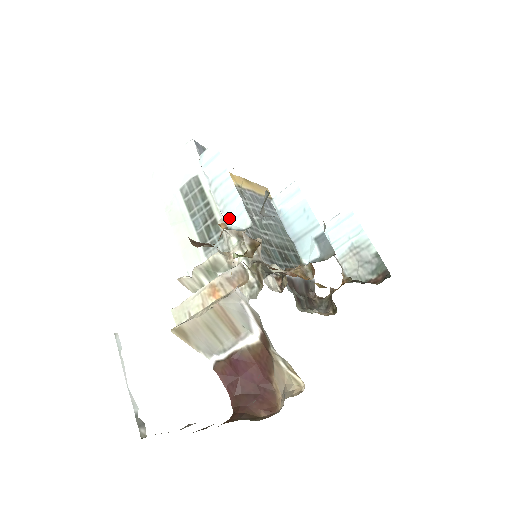
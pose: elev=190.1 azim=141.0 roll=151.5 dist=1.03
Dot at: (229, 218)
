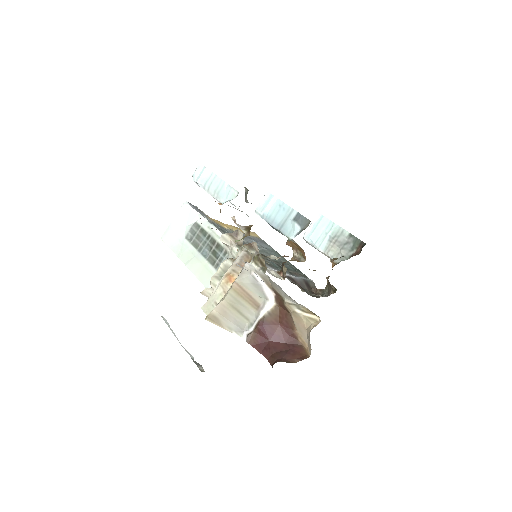
Dot at: (223, 199)
